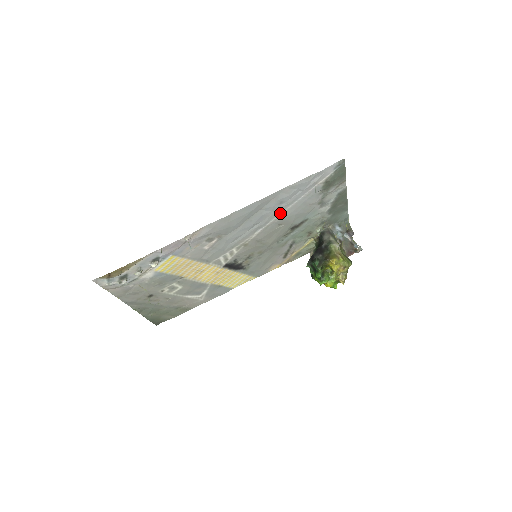
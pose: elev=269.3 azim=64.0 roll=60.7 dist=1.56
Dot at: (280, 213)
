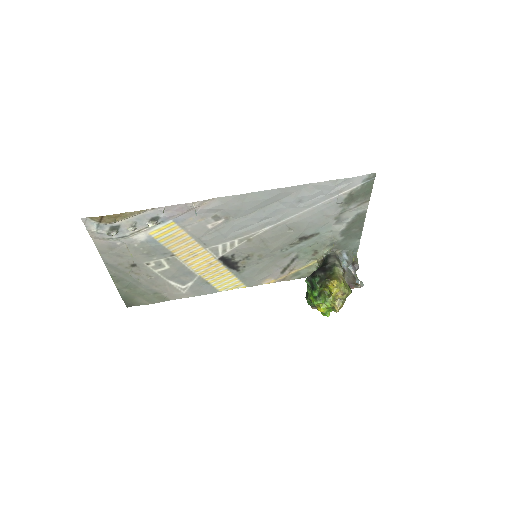
Dot at: (295, 214)
